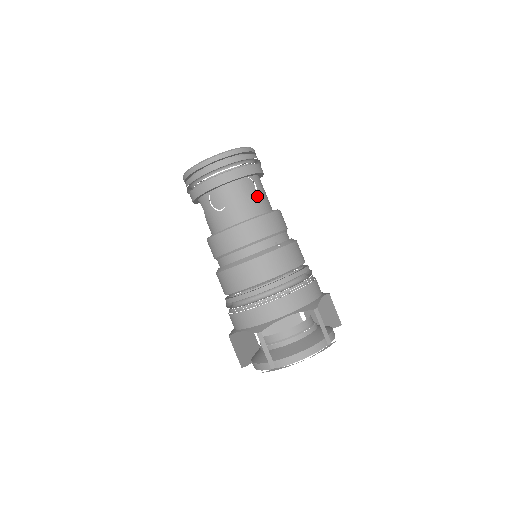
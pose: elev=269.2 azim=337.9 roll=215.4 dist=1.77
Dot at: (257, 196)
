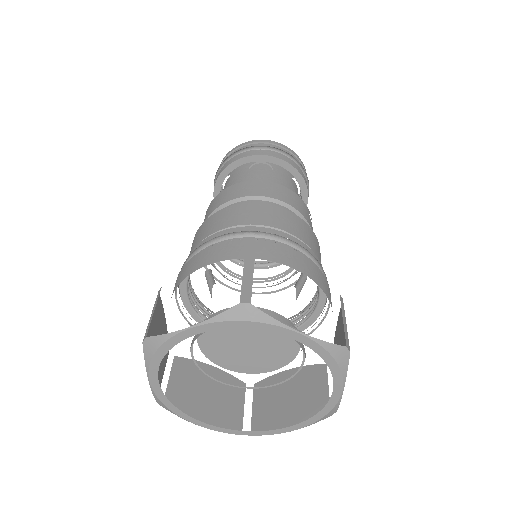
Dot at: (267, 176)
